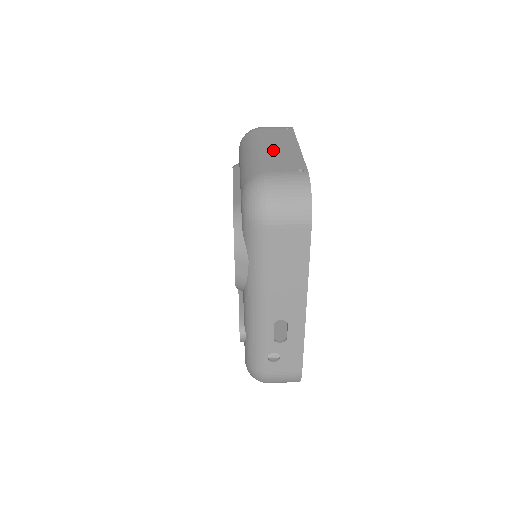
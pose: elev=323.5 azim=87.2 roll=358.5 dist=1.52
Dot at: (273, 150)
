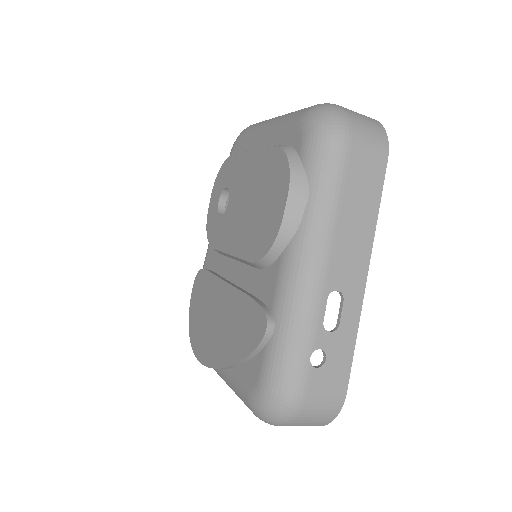
Dot at: occluded
